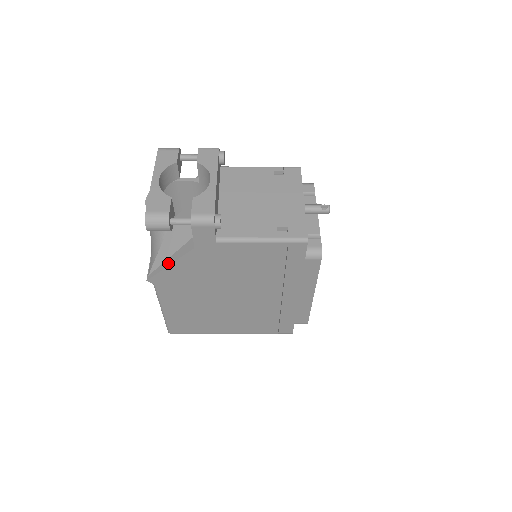
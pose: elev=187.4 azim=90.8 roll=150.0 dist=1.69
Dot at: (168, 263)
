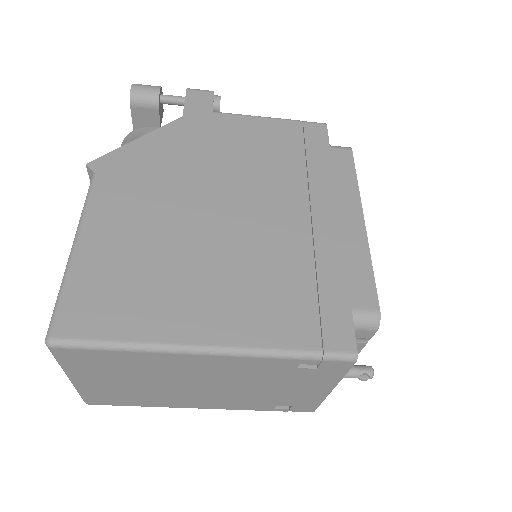
Dot at: (135, 143)
